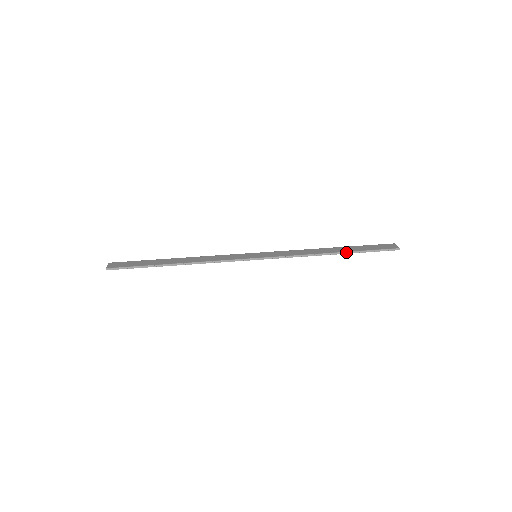
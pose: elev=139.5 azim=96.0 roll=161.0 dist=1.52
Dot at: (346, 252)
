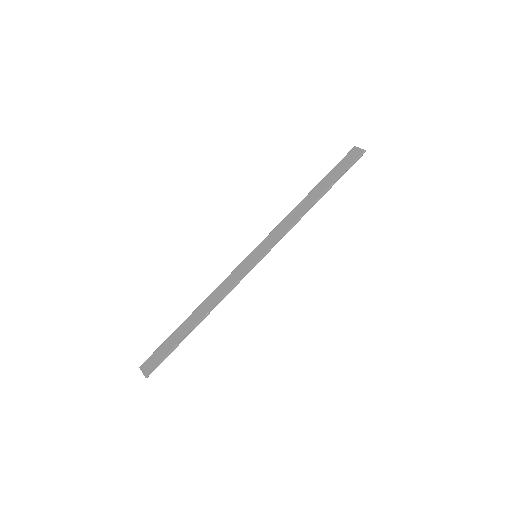
Dot at: (326, 191)
